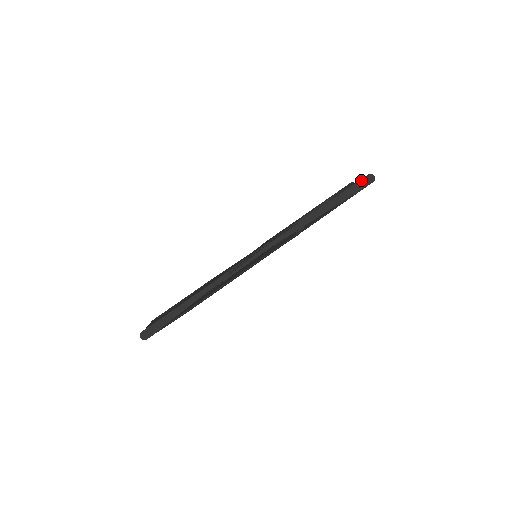
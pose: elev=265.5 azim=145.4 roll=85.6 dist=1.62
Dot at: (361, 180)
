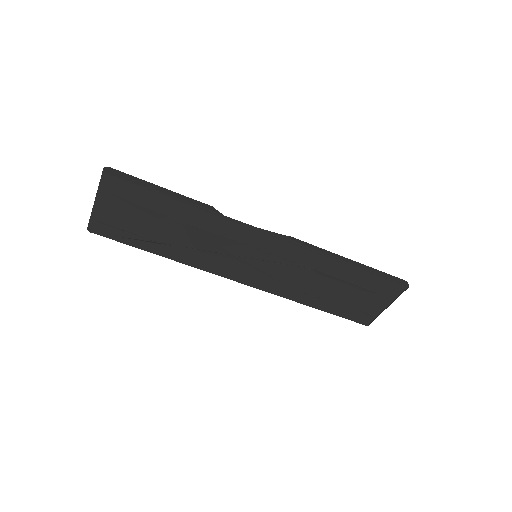
Dot at: (396, 277)
